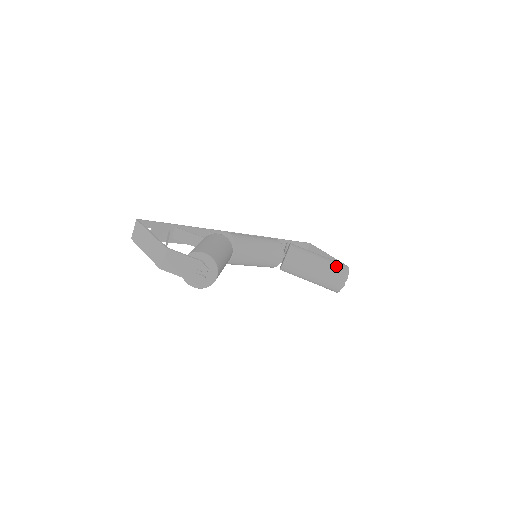
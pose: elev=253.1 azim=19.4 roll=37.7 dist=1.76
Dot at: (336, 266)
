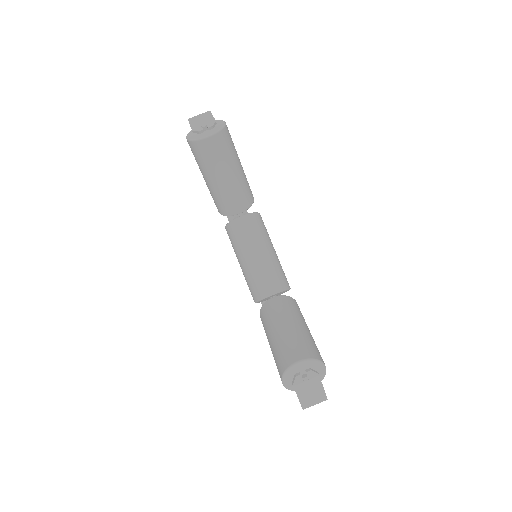
Dot at: (313, 345)
